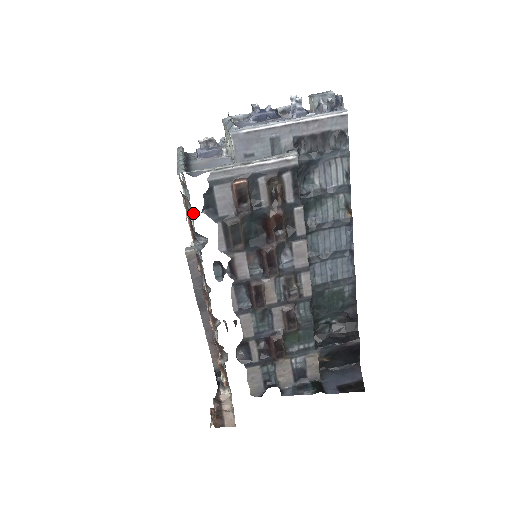
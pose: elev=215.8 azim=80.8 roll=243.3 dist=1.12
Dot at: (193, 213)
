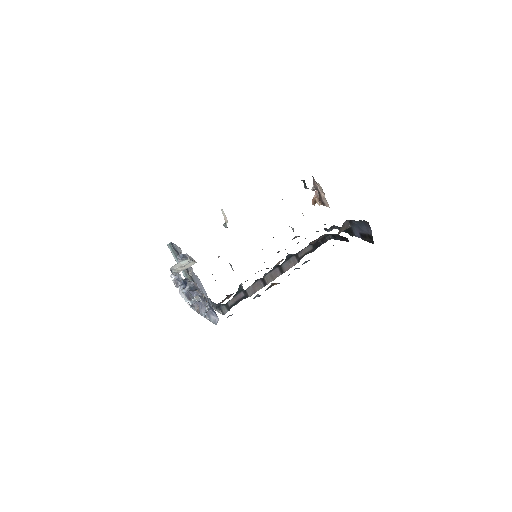
Dot at: occluded
